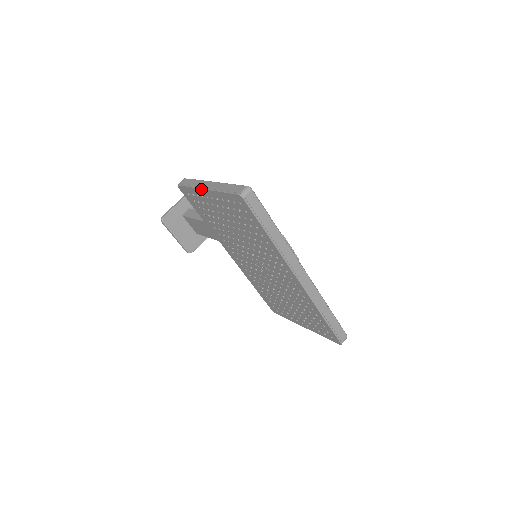
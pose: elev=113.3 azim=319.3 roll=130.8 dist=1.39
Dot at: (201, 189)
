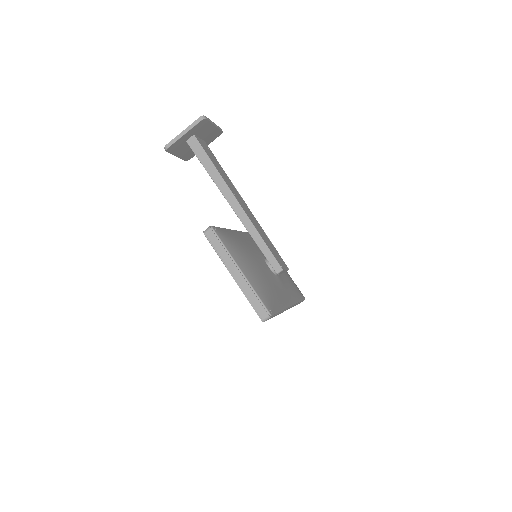
Dot at: occluded
